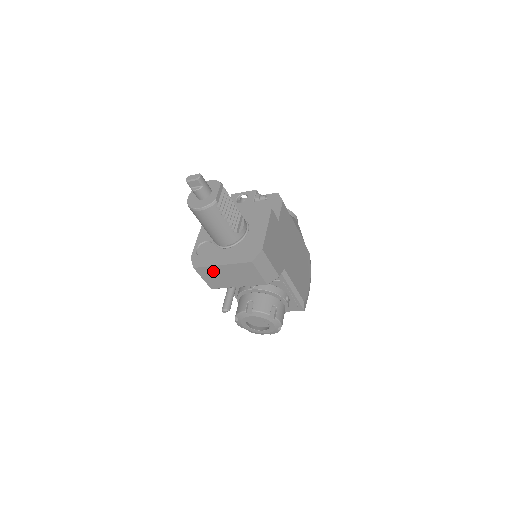
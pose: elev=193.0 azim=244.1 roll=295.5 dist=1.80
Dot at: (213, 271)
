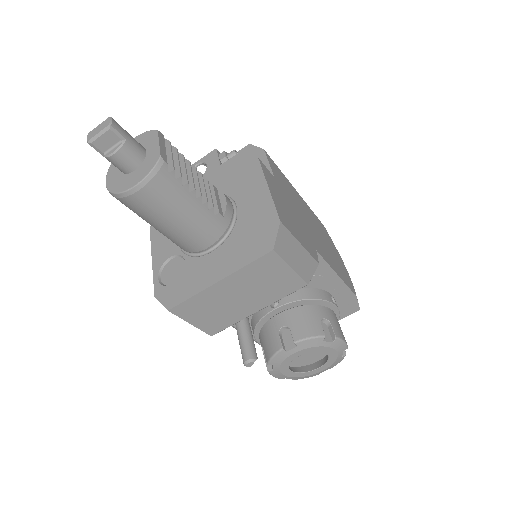
Dot at: (205, 301)
